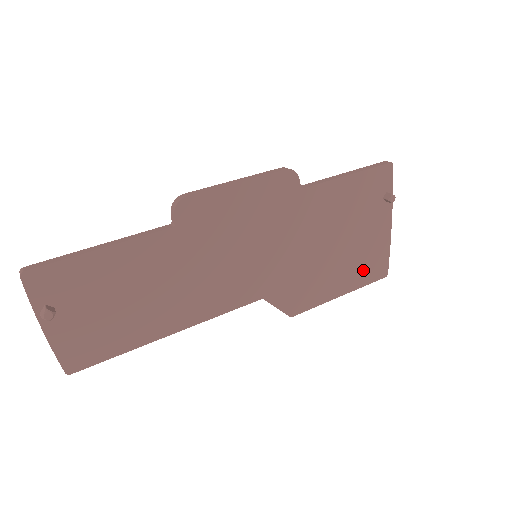
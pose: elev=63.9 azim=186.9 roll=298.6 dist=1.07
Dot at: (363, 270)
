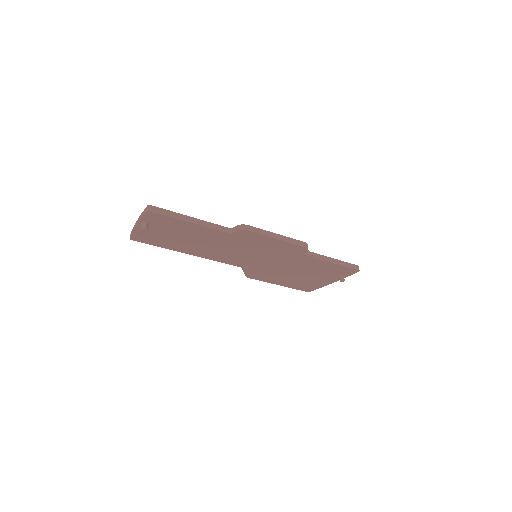
Dot at: (299, 285)
